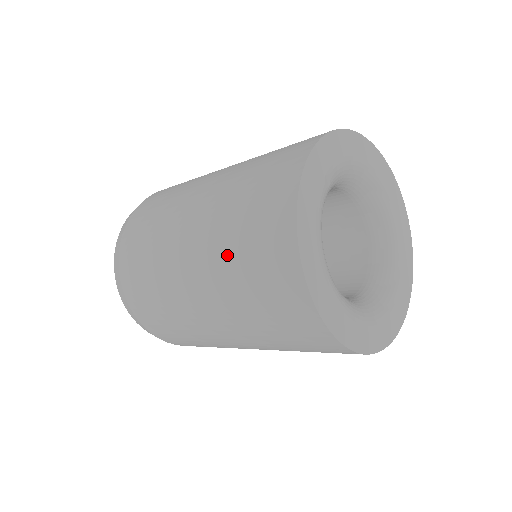
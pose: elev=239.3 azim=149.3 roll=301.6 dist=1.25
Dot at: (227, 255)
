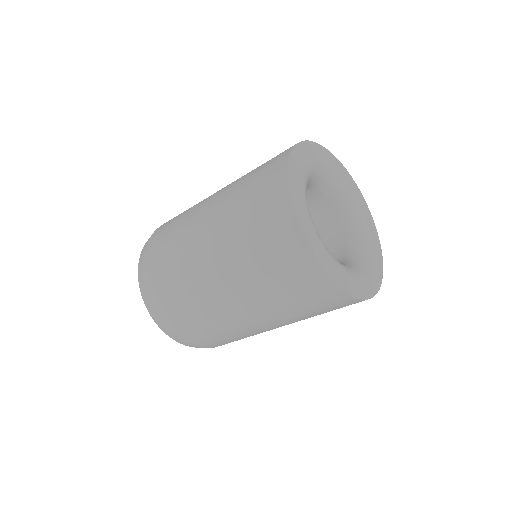
Dot at: (244, 177)
